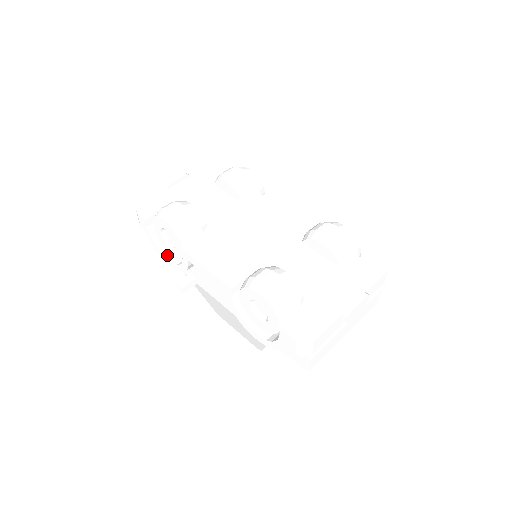
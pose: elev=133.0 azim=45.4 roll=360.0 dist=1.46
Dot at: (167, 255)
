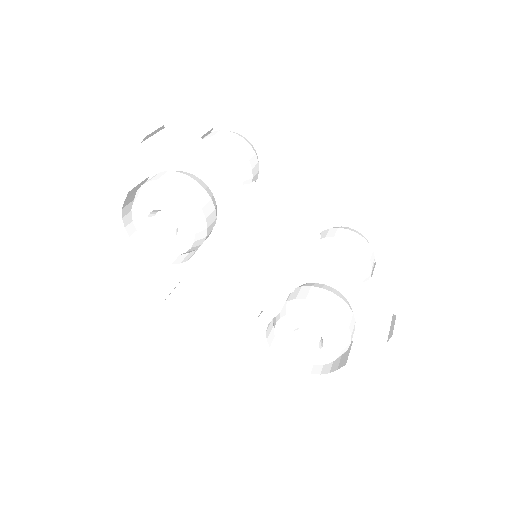
Dot at: (140, 244)
